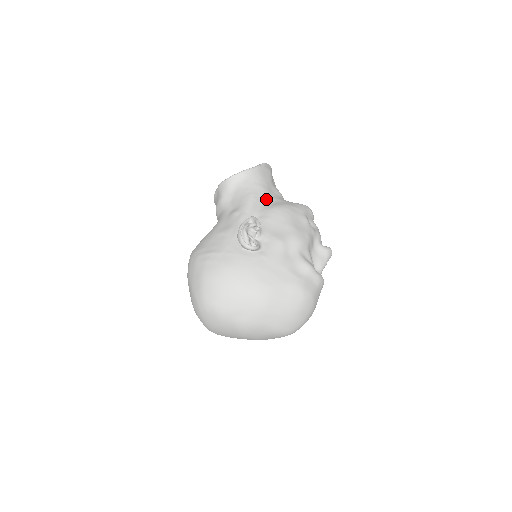
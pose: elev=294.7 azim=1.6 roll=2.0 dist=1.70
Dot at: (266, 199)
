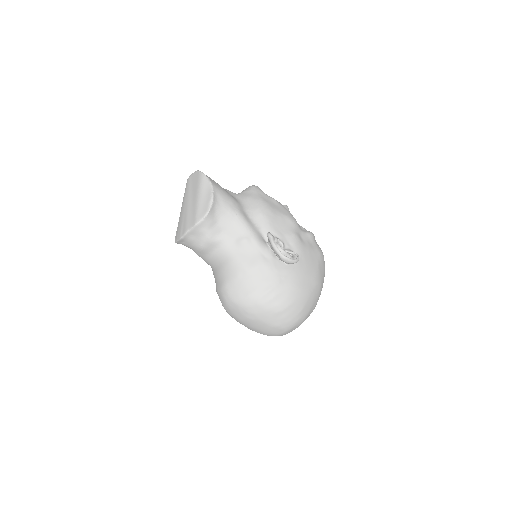
Dot at: (243, 208)
